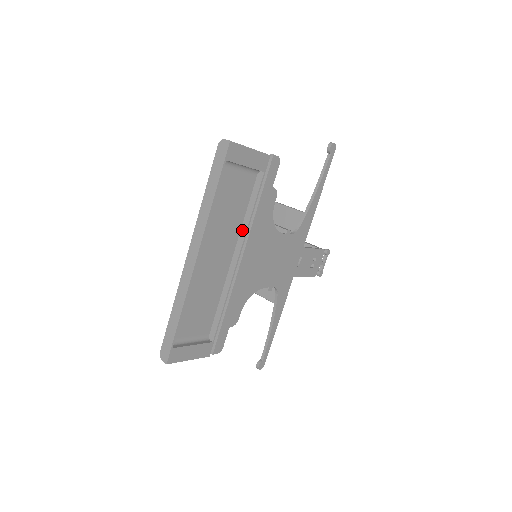
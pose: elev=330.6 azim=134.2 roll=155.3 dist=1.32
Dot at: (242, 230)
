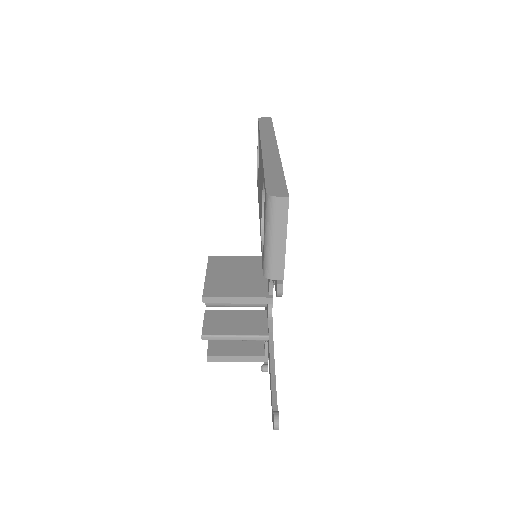
Dot at: occluded
